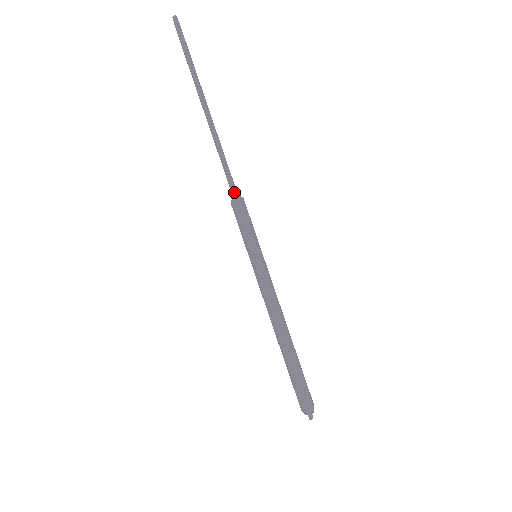
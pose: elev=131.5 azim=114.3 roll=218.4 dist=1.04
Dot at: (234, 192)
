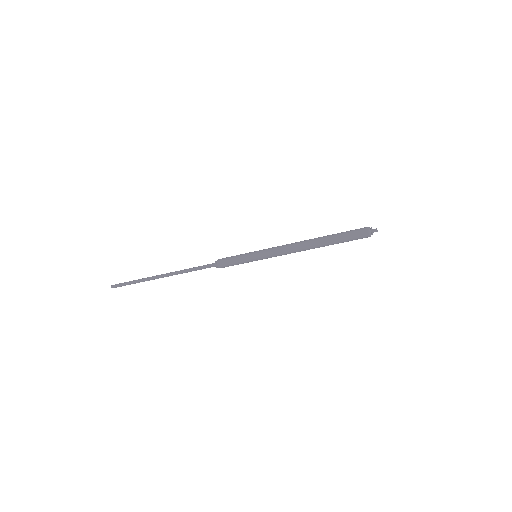
Dot at: (213, 264)
